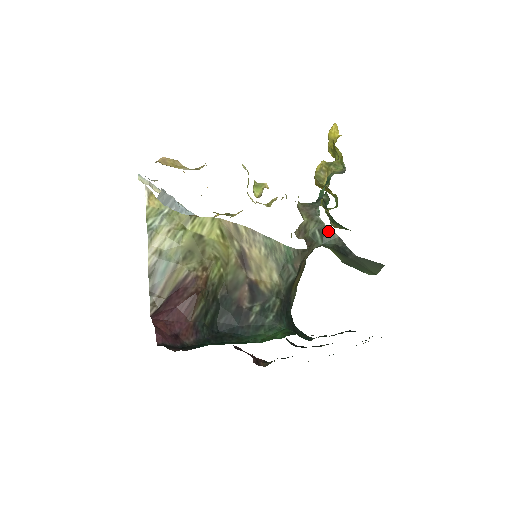
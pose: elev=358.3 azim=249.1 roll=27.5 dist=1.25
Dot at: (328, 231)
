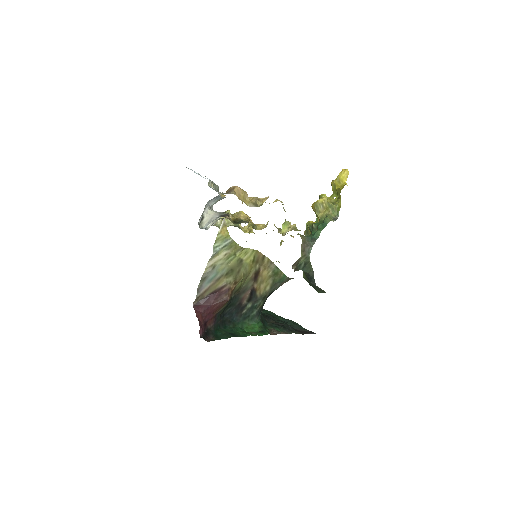
Dot at: (309, 265)
